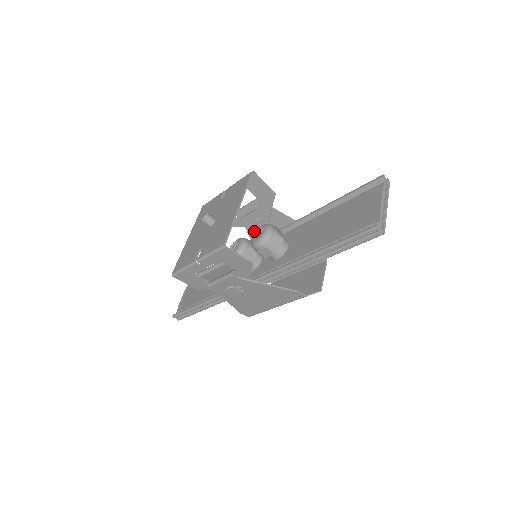
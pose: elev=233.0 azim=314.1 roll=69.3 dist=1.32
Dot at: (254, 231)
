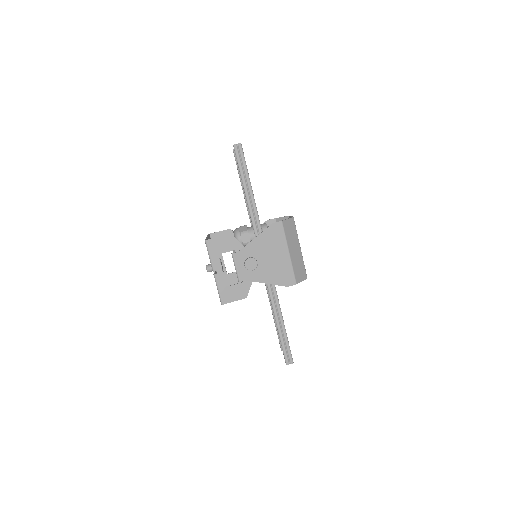
Dot at: occluded
